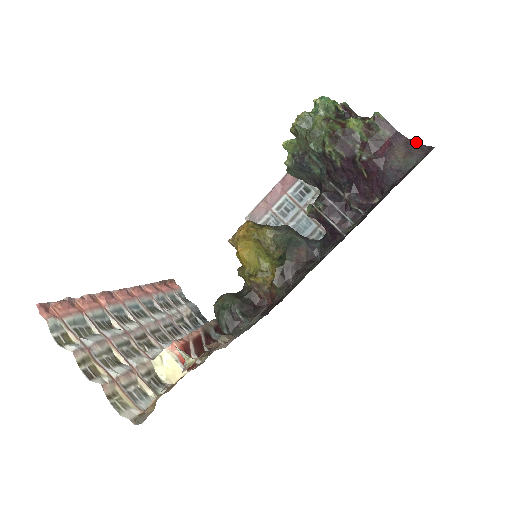
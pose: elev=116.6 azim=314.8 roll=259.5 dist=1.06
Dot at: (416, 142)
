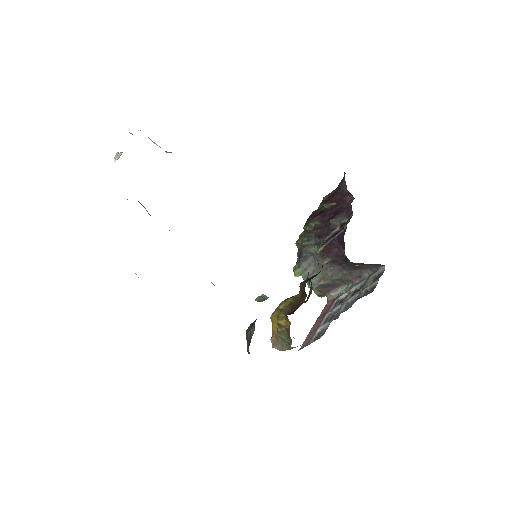
Dot at: occluded
